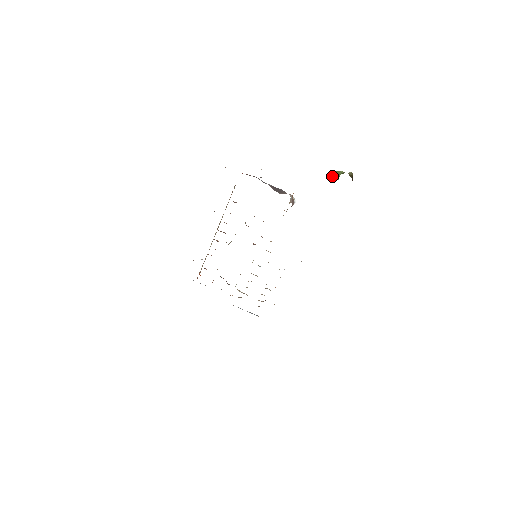
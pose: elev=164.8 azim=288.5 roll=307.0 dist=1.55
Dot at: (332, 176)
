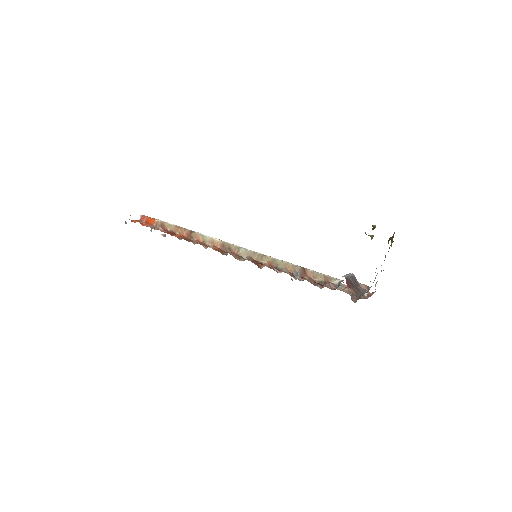
Dot at: (368, 235)
